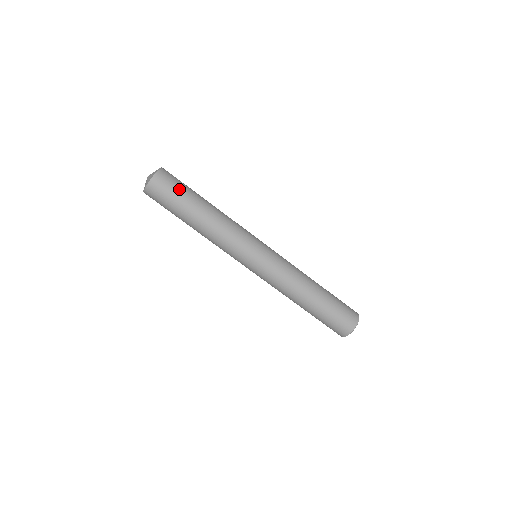
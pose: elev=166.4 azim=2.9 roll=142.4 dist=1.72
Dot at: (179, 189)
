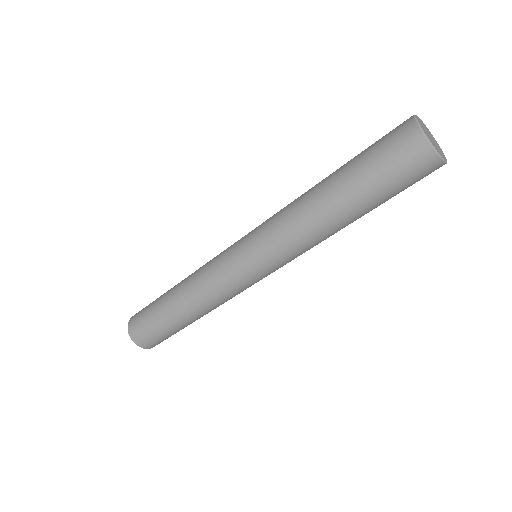
Dot at: (150, 304)
